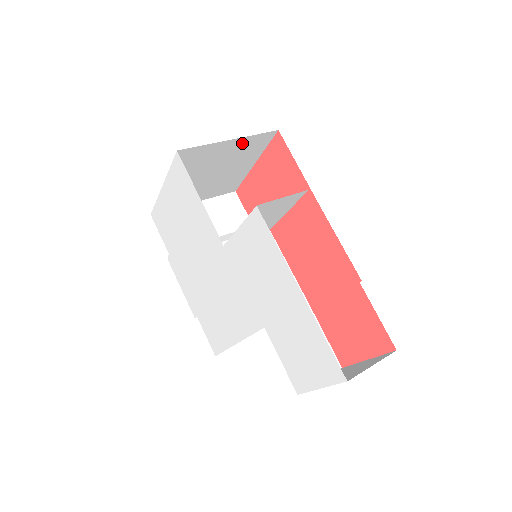
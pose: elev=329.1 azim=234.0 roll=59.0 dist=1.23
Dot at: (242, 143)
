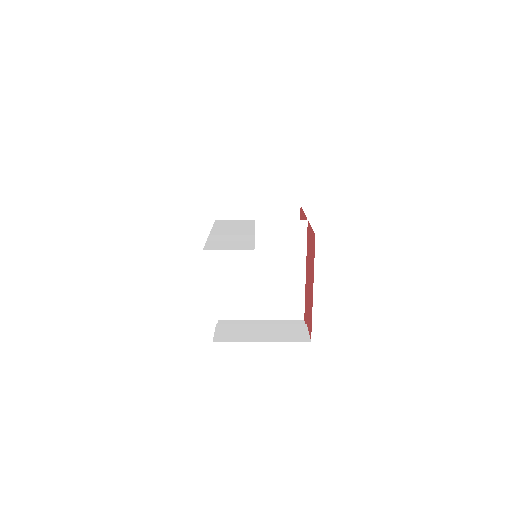
Dot at: (273, 213)
